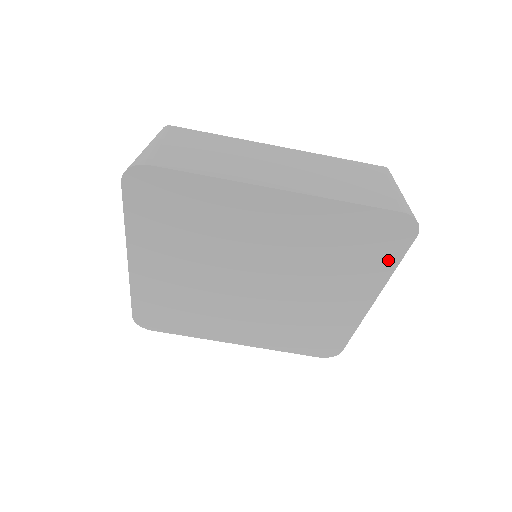
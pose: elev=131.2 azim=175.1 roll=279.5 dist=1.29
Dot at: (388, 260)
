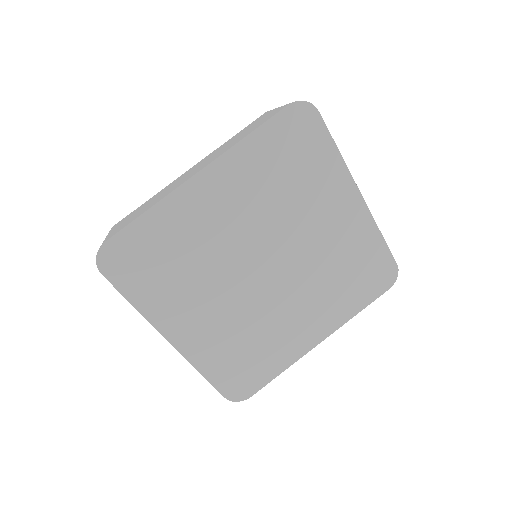
Dot at: (362, 301)
